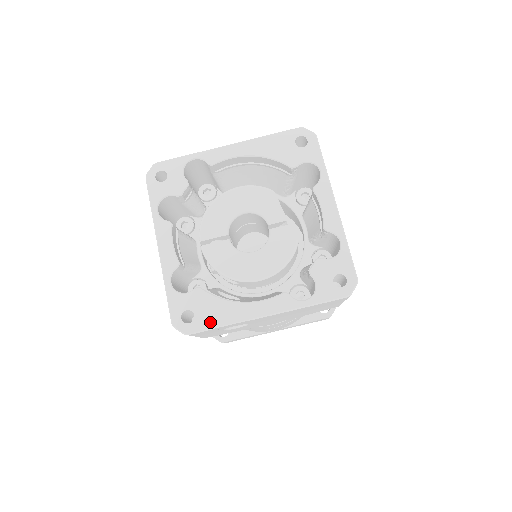
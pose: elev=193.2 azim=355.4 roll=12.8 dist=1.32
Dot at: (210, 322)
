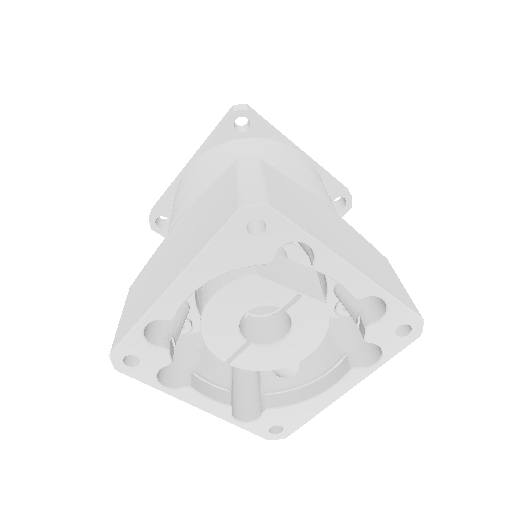
Dot at: (299, 422)
